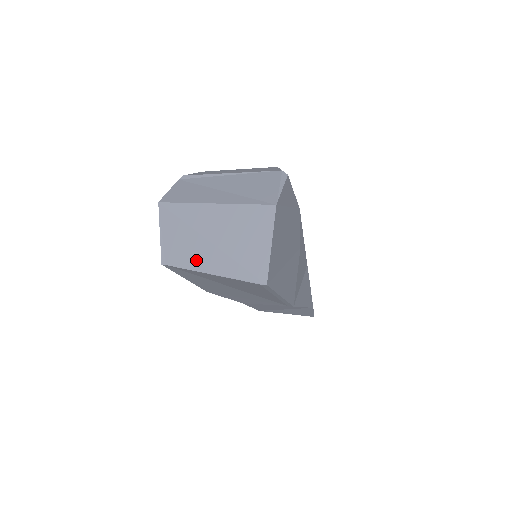
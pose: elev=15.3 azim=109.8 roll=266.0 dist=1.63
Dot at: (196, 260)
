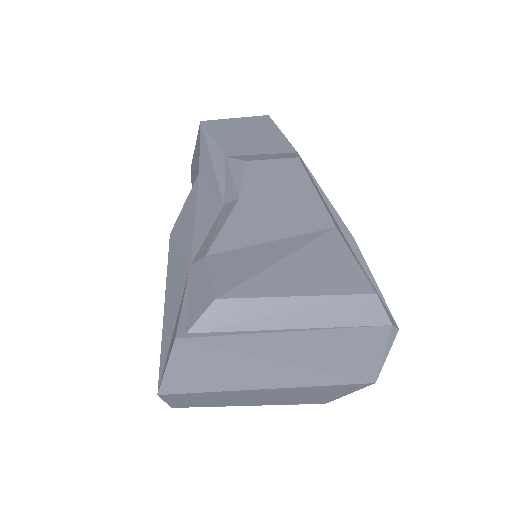
Dot at: occluded
